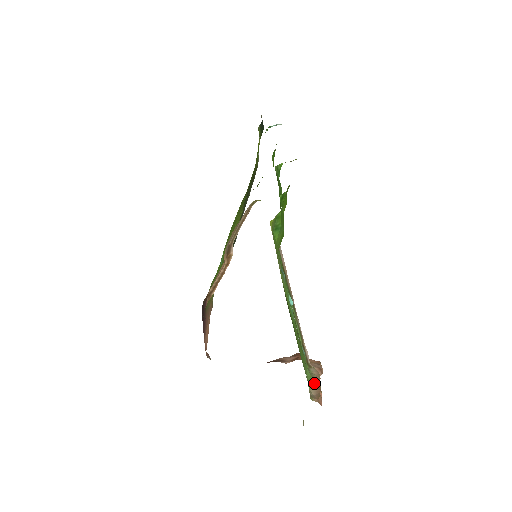
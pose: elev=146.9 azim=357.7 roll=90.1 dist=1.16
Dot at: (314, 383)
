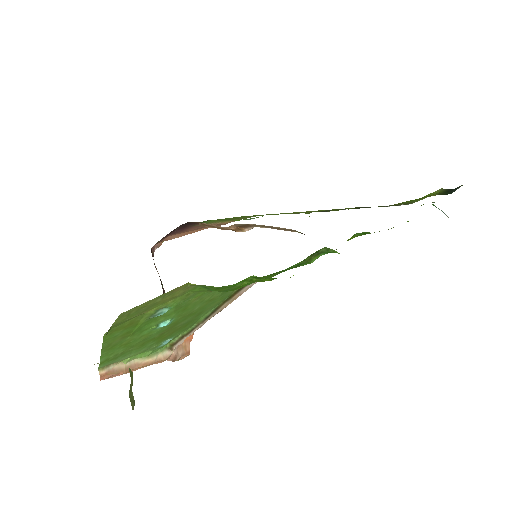
Dot at: (138, 362)
